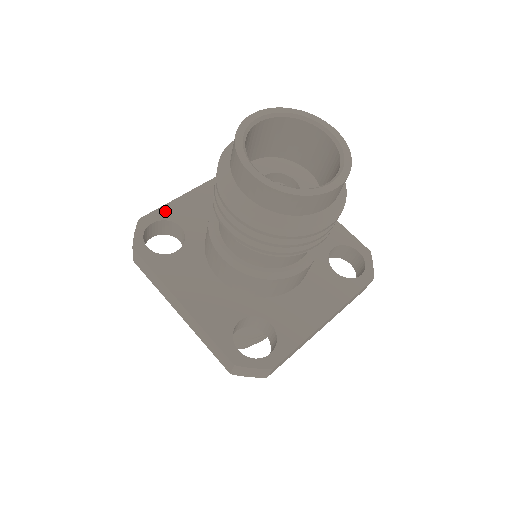
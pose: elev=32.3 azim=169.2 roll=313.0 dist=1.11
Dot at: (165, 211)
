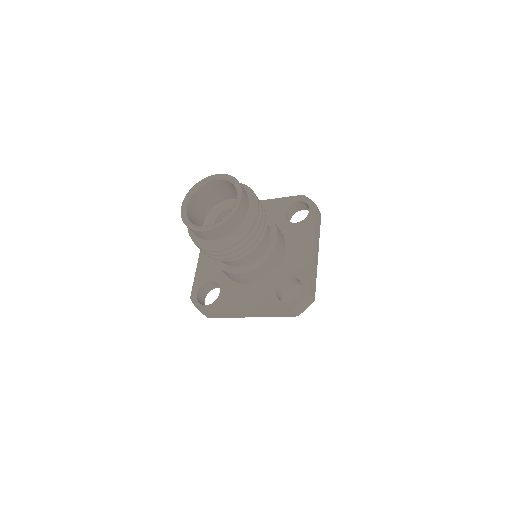
Dot at: occluded
